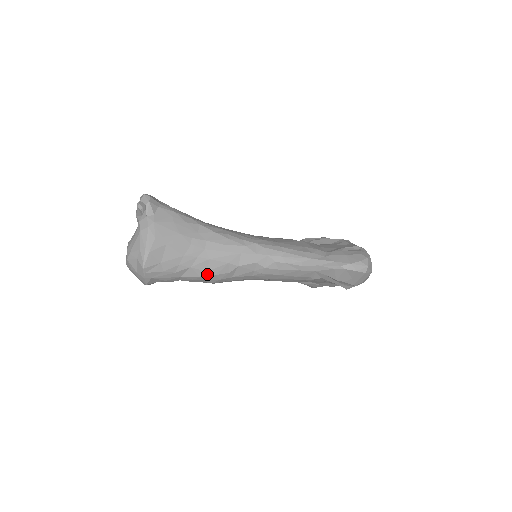
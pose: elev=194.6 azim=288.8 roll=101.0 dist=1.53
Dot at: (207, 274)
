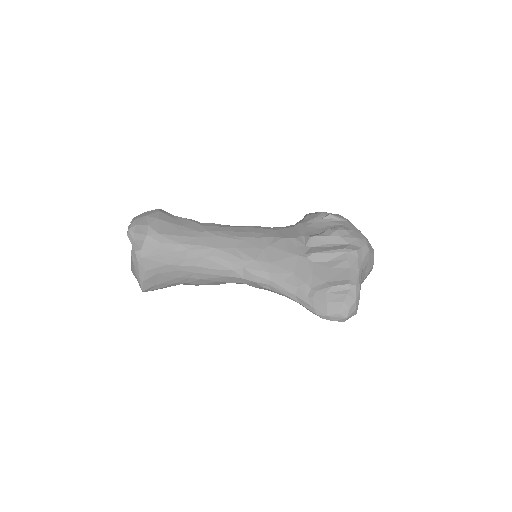
Dot at: (203, 284)
